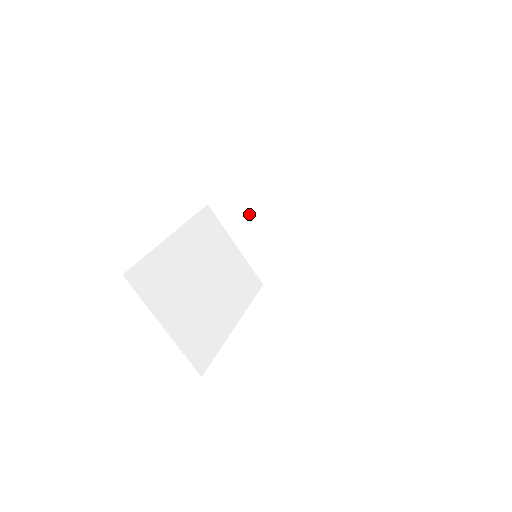
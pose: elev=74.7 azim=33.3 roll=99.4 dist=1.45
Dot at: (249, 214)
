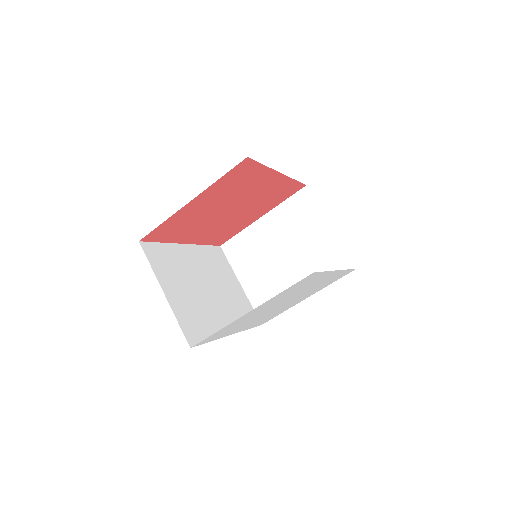
Dot at: (255, 252)
